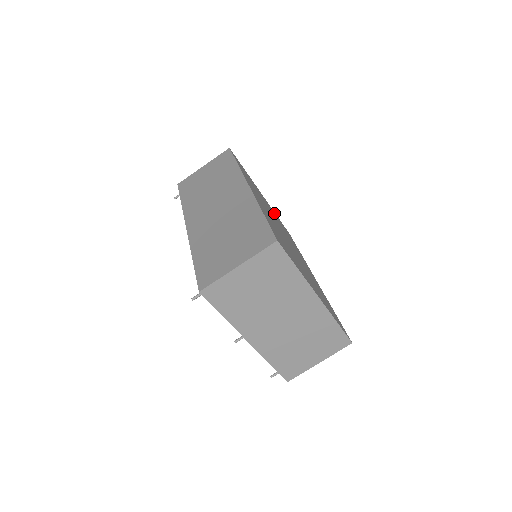
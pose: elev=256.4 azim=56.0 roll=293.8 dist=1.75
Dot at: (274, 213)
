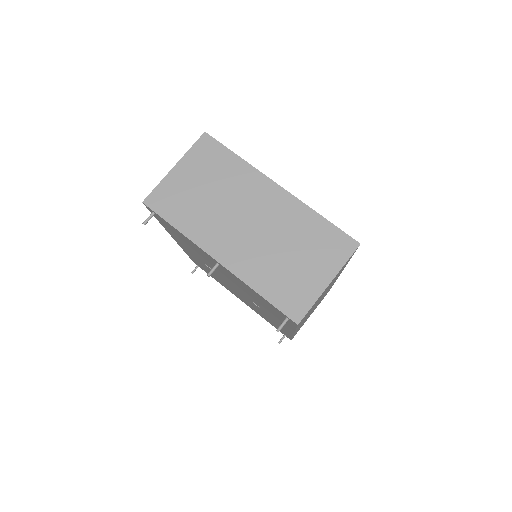
Dot at: occluded
